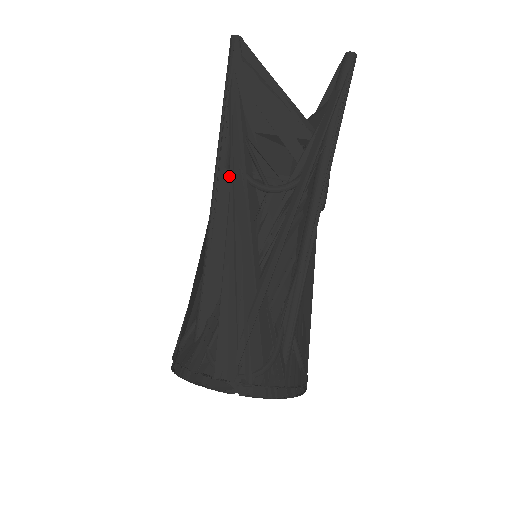
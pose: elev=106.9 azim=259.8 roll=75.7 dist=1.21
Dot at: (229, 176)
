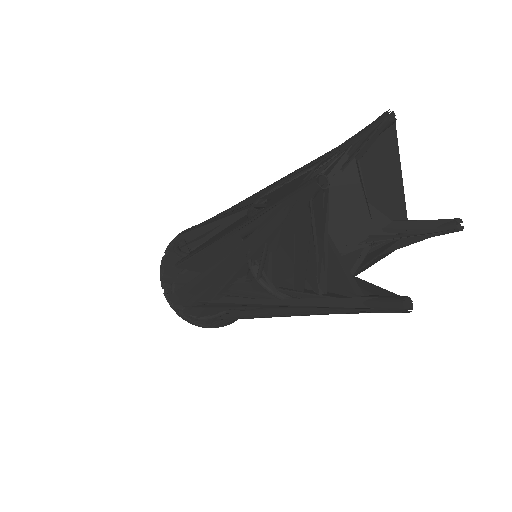
Dot at: (240, 243)
